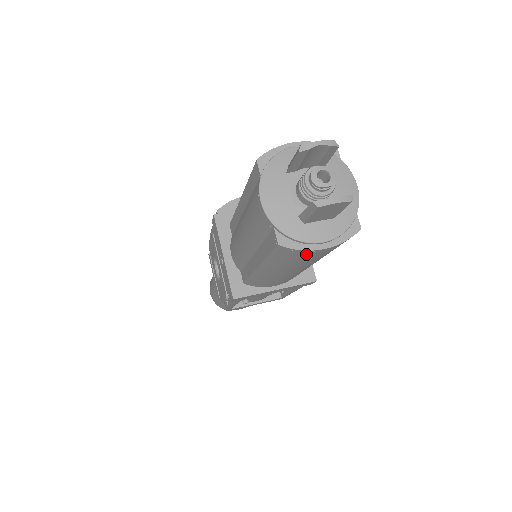
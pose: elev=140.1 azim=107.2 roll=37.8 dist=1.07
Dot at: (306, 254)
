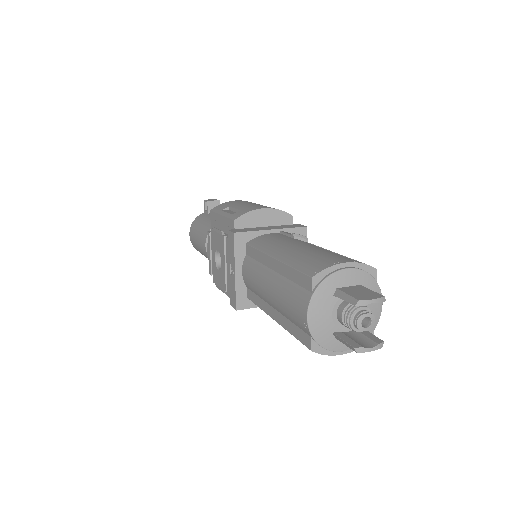
Dot at: occluded
